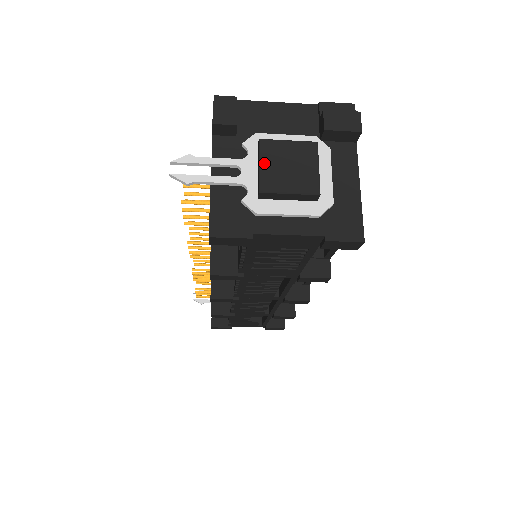
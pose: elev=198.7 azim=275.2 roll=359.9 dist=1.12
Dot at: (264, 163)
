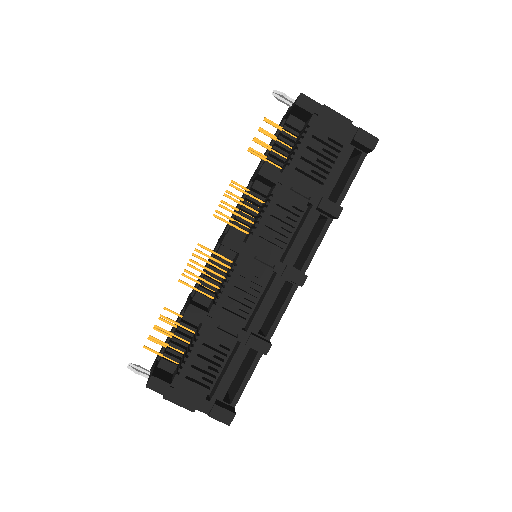
Dot at: occluded
